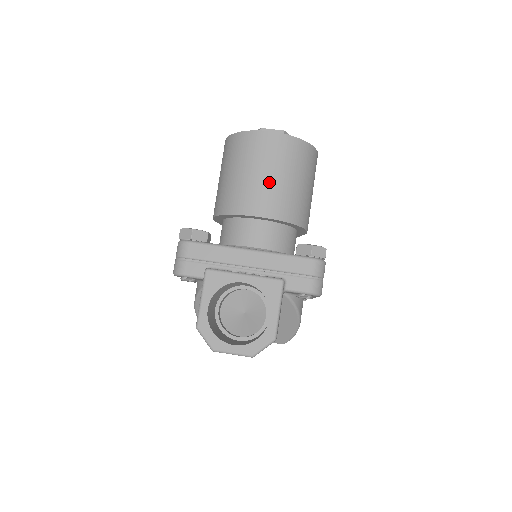
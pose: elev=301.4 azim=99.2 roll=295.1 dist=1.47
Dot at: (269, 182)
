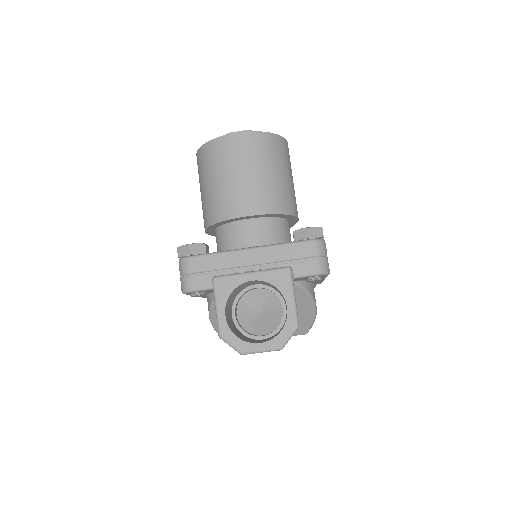
Dot at: (250, 180)
